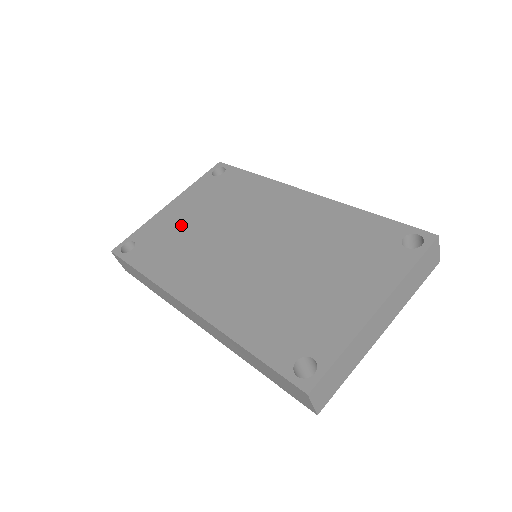
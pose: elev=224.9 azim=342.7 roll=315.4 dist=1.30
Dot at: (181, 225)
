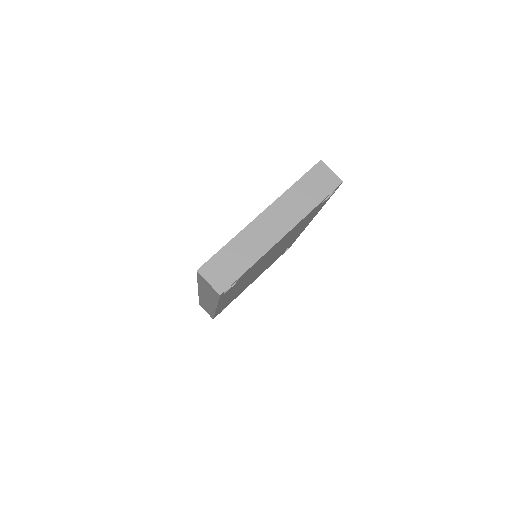
Dot at: occluded
